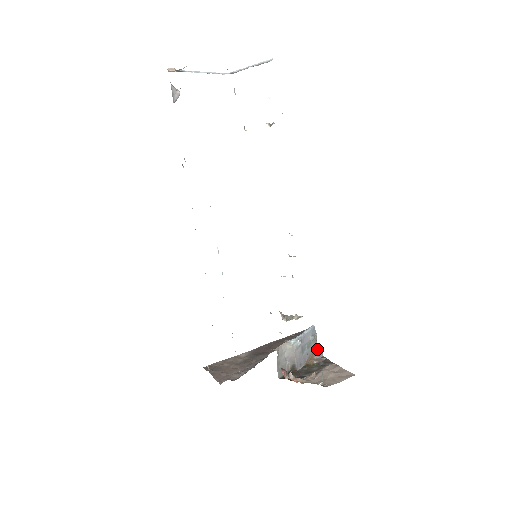
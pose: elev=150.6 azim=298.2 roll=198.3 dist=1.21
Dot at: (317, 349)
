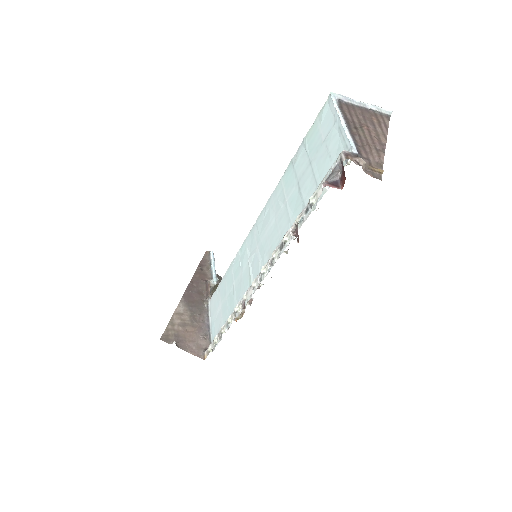
Dot at: occluded
